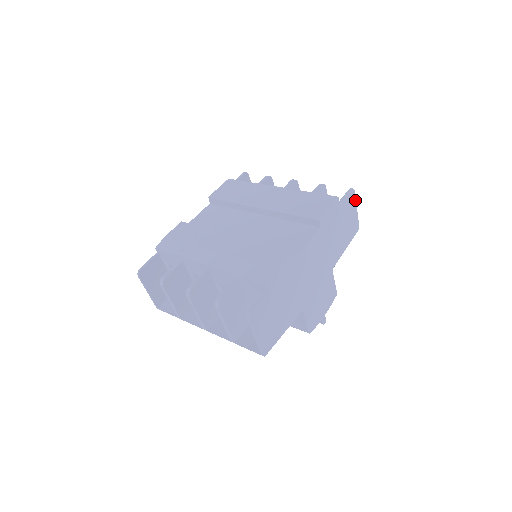
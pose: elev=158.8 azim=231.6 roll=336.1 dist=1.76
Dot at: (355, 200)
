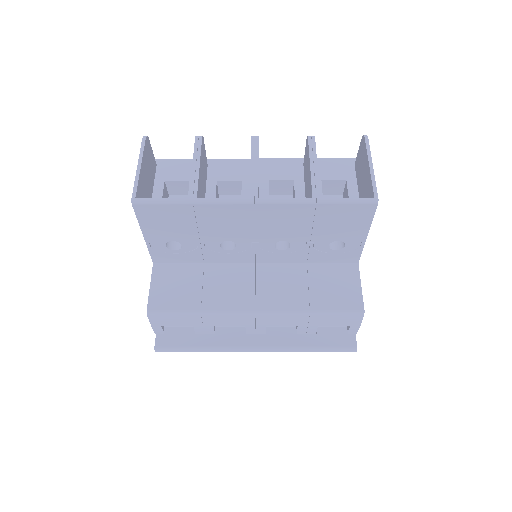
Dot at: occluded
